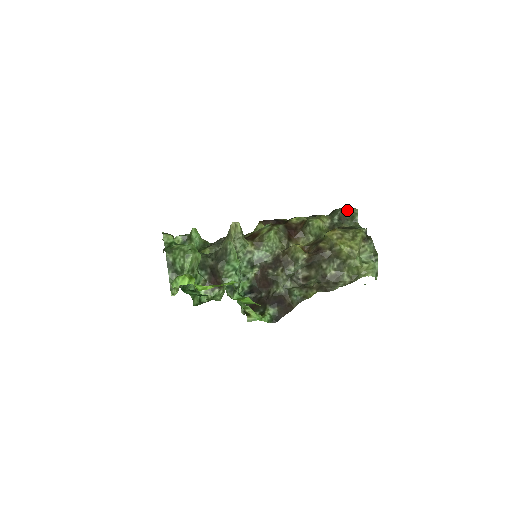
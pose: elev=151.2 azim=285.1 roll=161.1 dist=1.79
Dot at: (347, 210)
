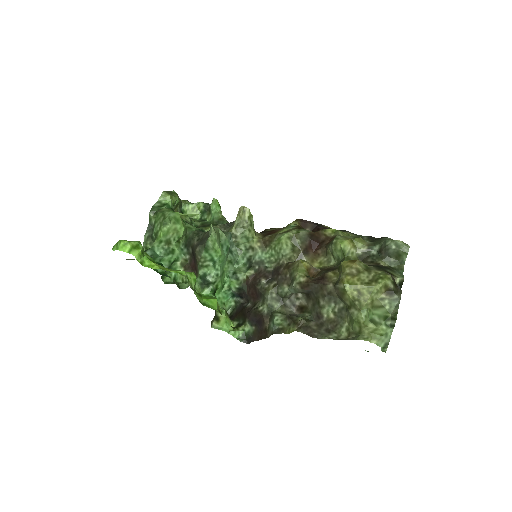
Dot at: (393, 243)
